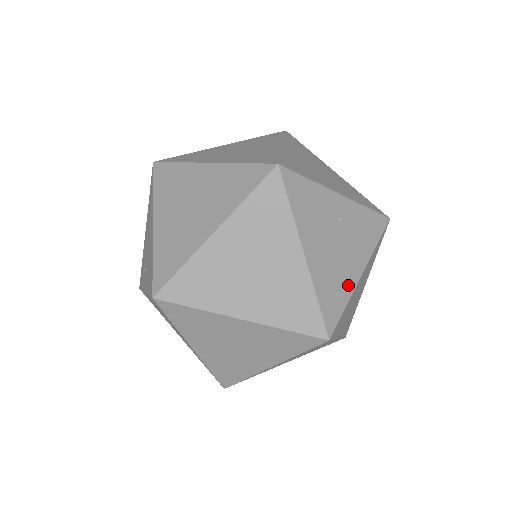
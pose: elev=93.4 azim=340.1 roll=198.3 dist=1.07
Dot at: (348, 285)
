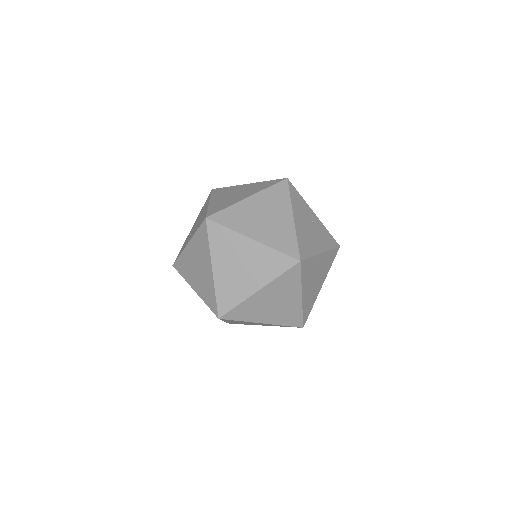
Dot at: (314, 250)
